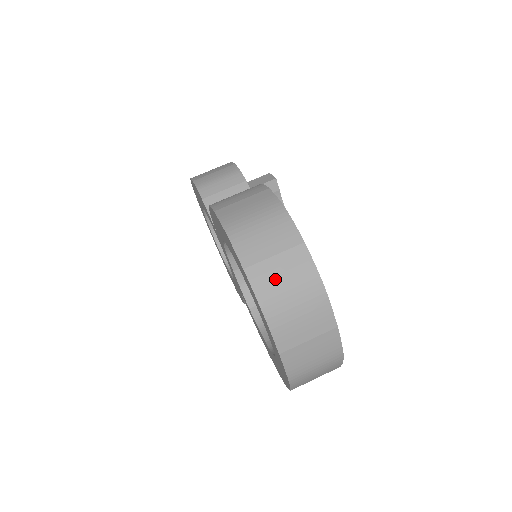
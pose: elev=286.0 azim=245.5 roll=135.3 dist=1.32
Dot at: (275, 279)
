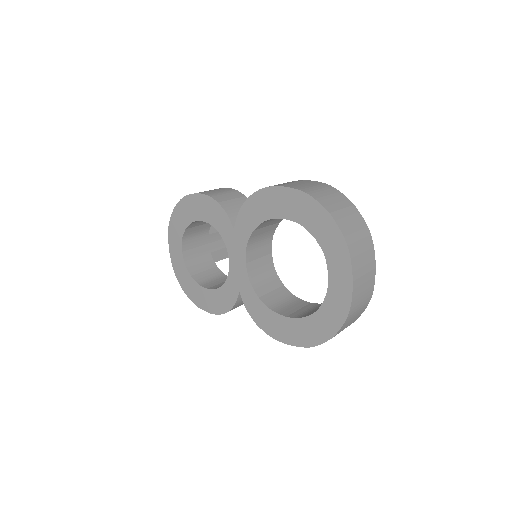
Dot at: (348, 223)
